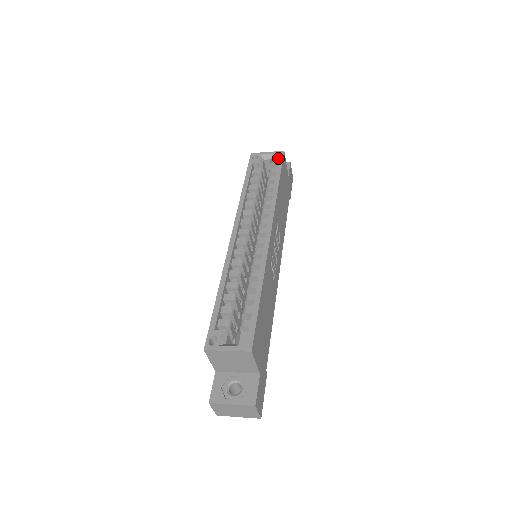
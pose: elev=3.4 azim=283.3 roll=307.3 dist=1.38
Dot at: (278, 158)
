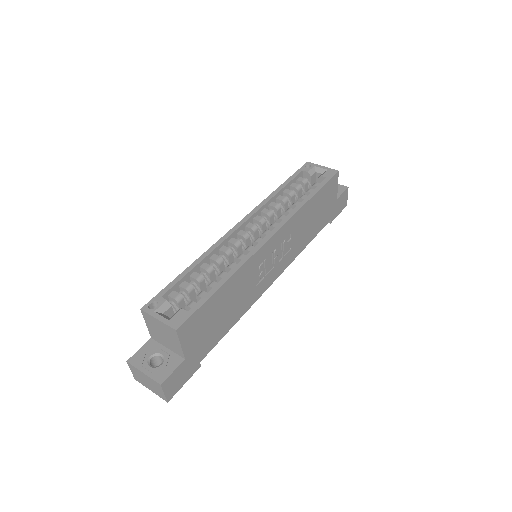
Dot at: (328, 175)
